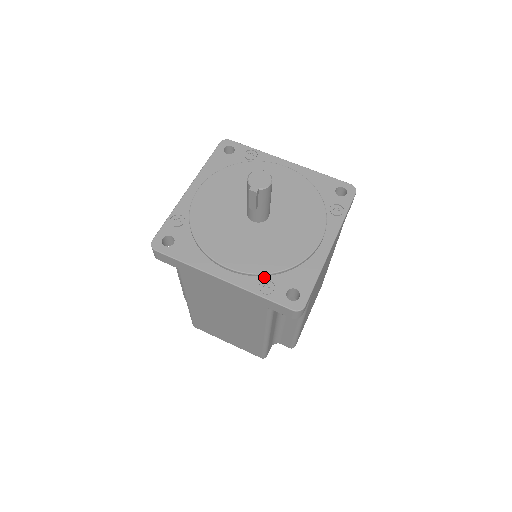
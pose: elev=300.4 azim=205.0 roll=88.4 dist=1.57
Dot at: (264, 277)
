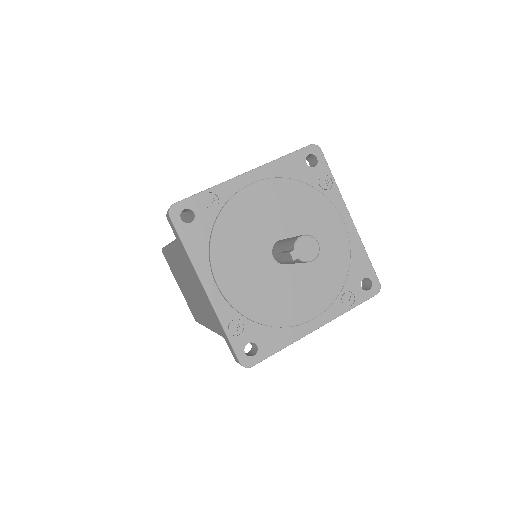
Dot at: (241, 316)
